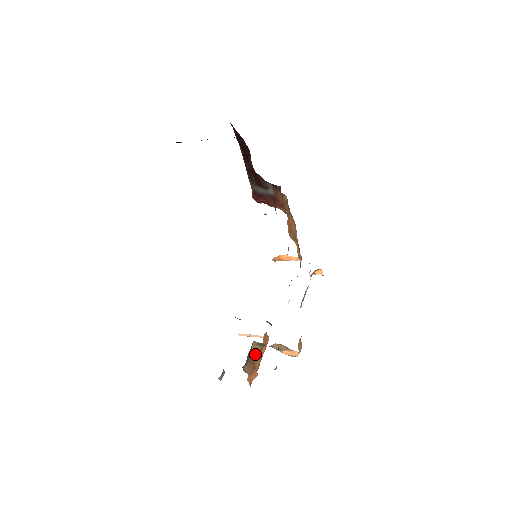
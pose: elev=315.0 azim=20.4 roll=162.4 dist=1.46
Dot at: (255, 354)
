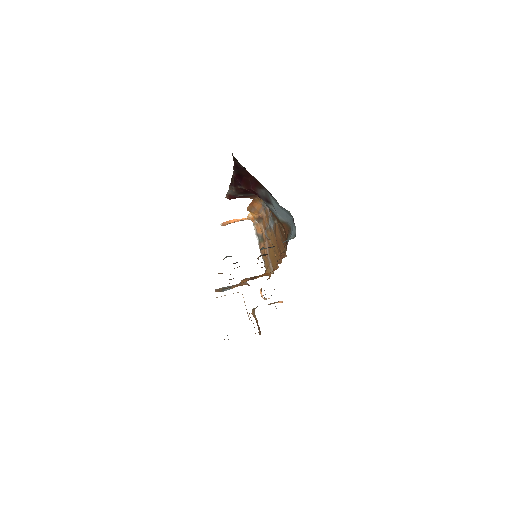
Dot at: (254, 316)
